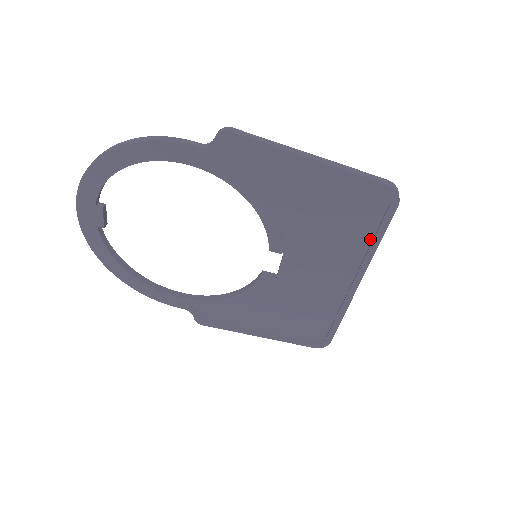
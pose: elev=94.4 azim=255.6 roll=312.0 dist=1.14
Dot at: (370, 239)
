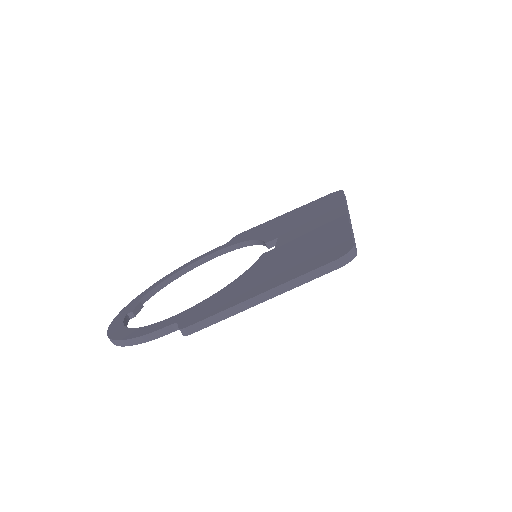
Dot at: occluded
